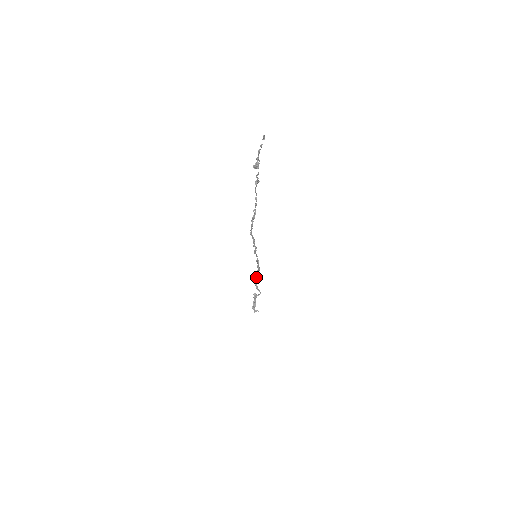
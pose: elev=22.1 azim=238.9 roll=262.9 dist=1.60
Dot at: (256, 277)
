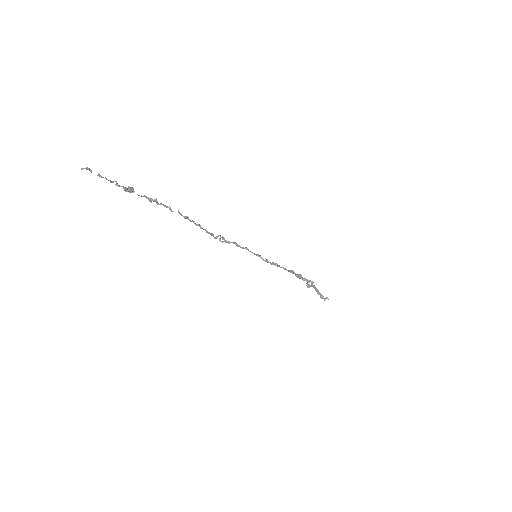
Dot at: (287, 270)
